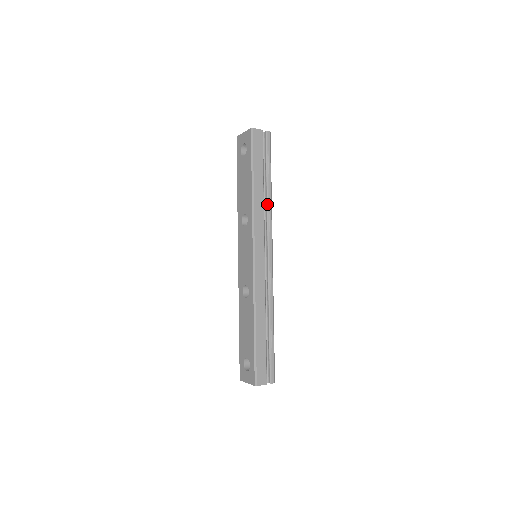
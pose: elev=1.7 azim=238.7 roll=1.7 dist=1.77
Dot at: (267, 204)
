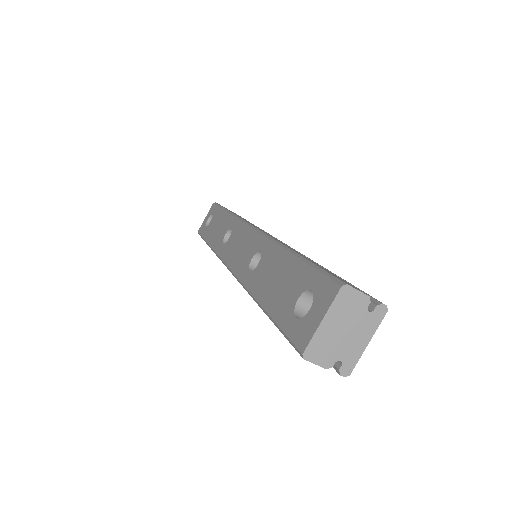
Dot at: occluded
